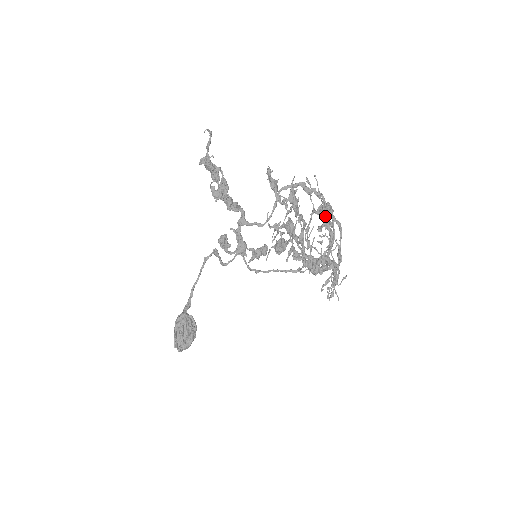
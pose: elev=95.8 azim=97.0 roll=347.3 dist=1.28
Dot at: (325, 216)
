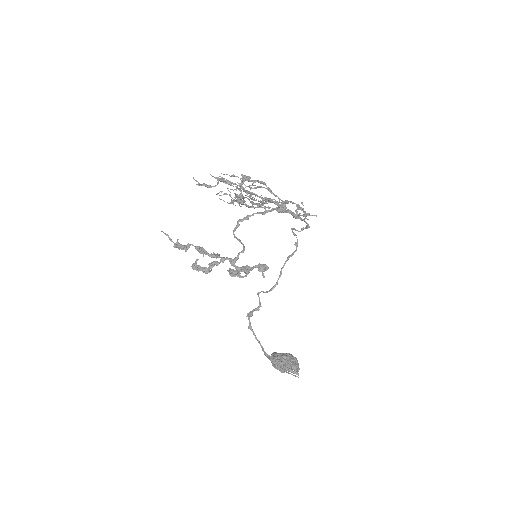
Dot at: (248, 180)
